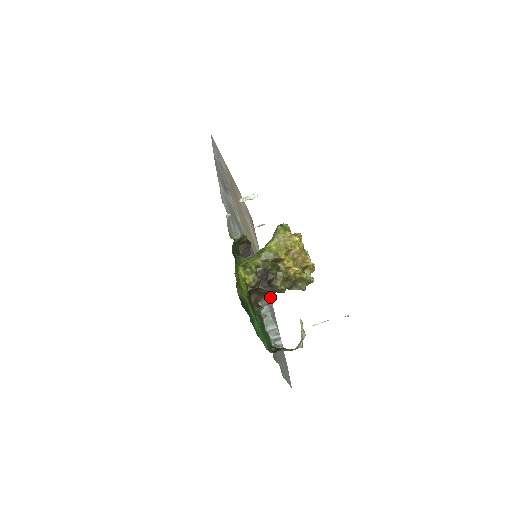
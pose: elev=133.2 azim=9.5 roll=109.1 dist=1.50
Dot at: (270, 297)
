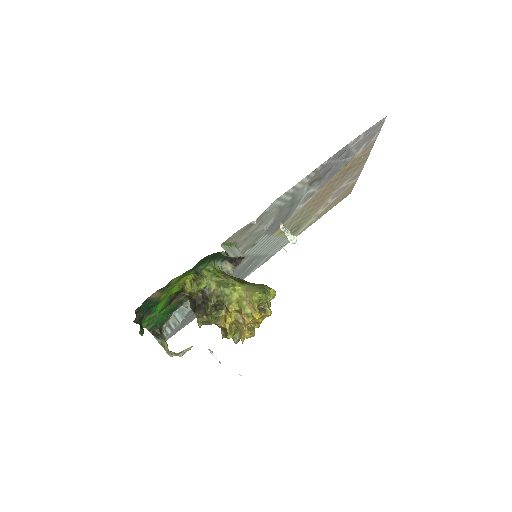
Dot at: (253, 271)
